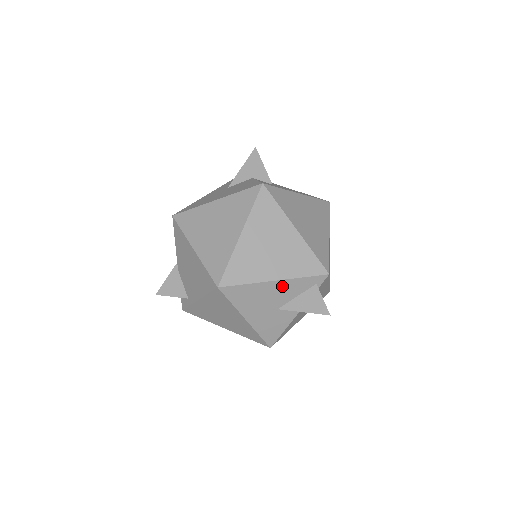
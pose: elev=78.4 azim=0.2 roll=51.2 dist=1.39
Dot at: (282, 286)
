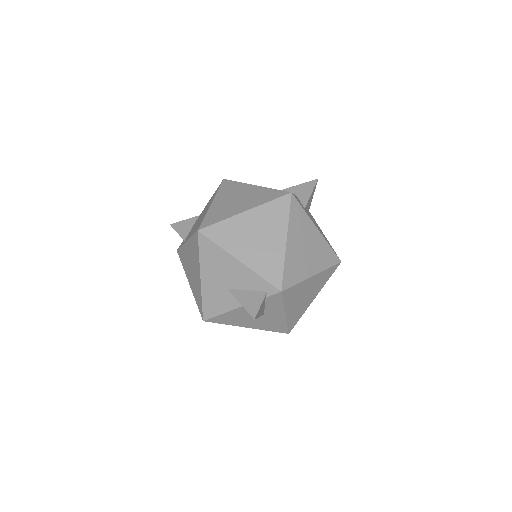
Dot at: (241, 270)
